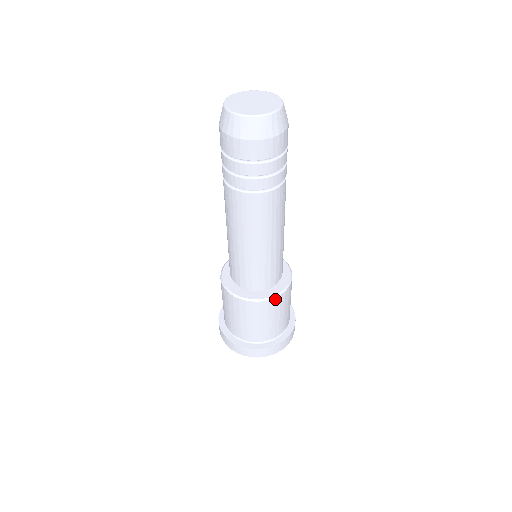
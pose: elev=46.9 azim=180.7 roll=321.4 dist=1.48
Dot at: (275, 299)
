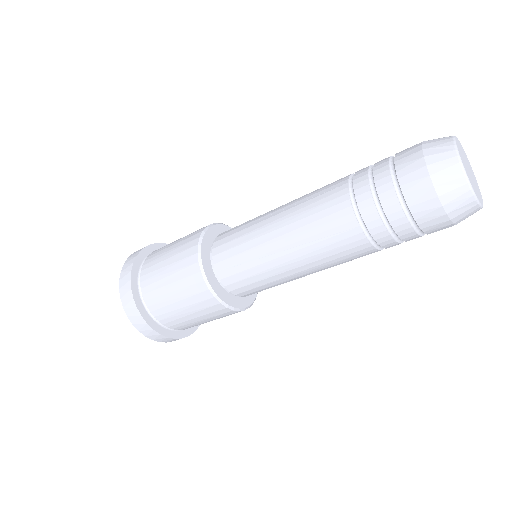
Dot at: (219, 304)
